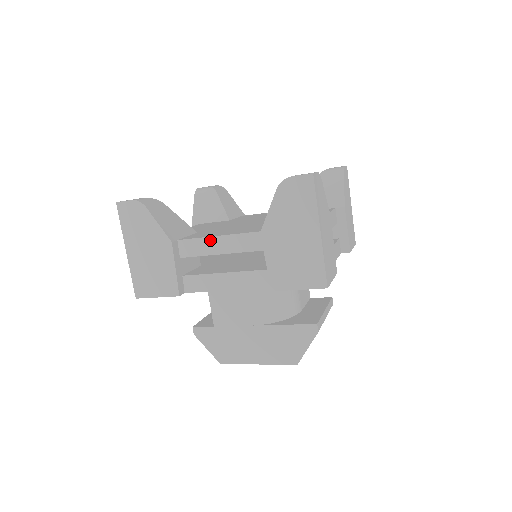
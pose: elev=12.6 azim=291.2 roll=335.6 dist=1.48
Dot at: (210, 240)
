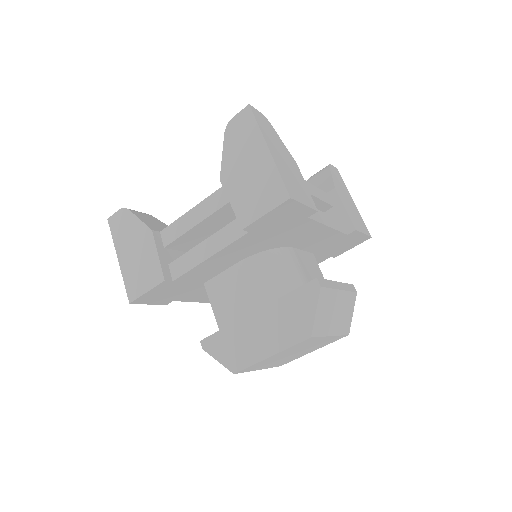
Dot at: (185, 217)
